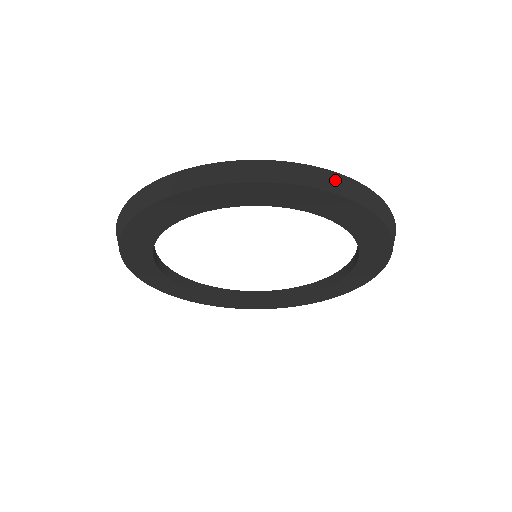
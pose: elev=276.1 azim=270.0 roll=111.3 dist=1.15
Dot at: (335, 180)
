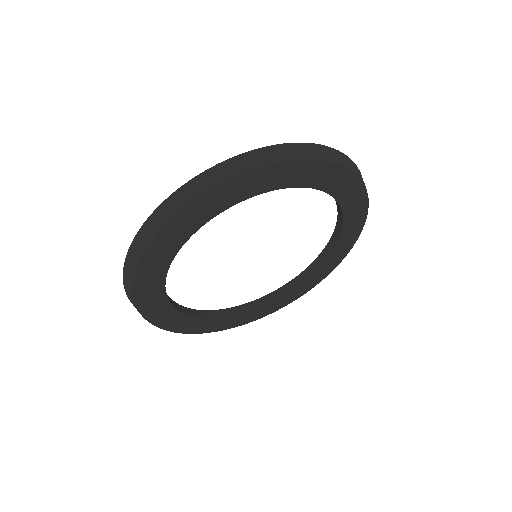
Dot at: (268, 153)
